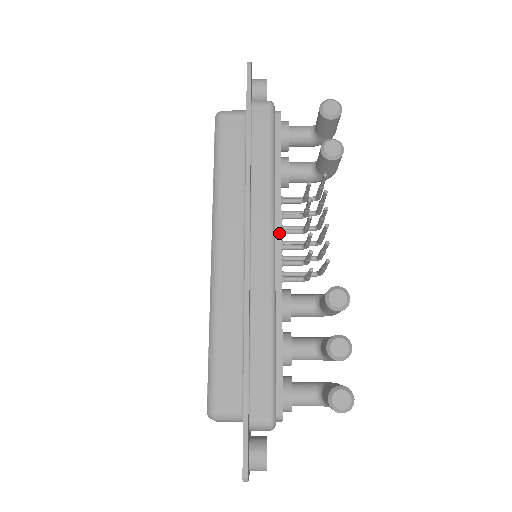
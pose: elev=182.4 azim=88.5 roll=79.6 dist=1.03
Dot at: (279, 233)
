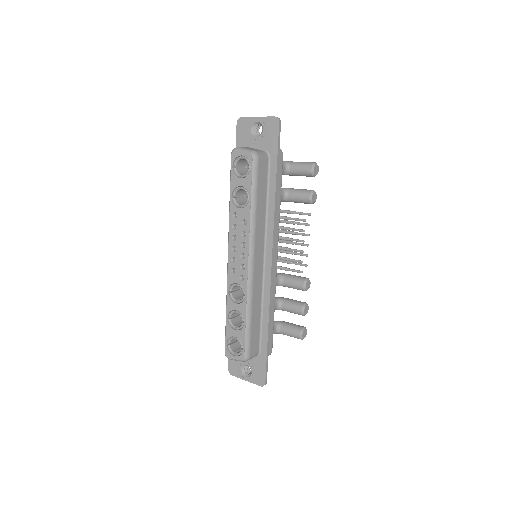
Dot at: occluded
